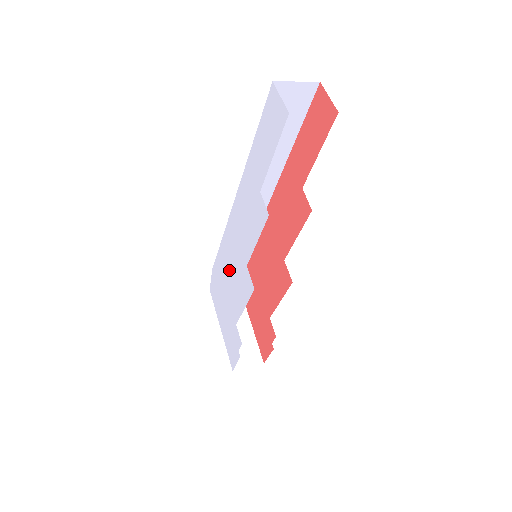
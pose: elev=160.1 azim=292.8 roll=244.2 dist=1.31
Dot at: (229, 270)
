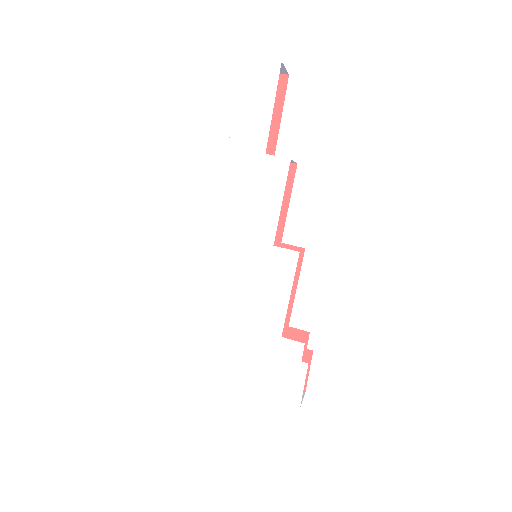
Dot at: (237, 291)
